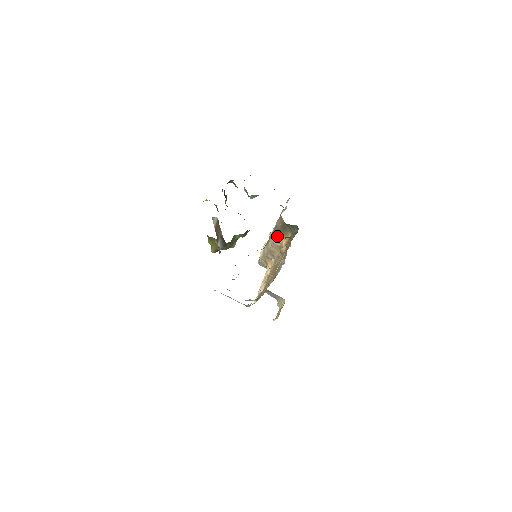
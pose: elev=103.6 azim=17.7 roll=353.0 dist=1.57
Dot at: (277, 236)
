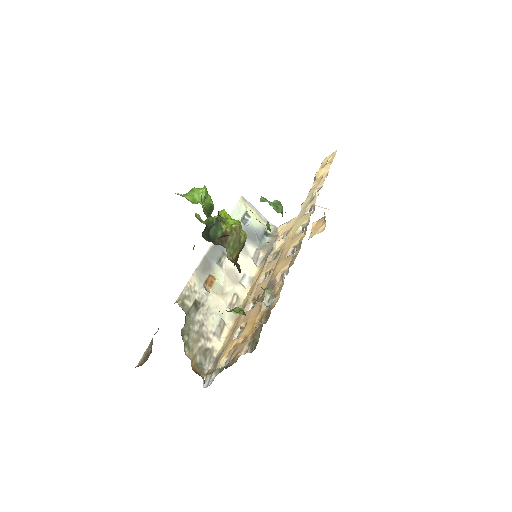
Dot at: occluded
